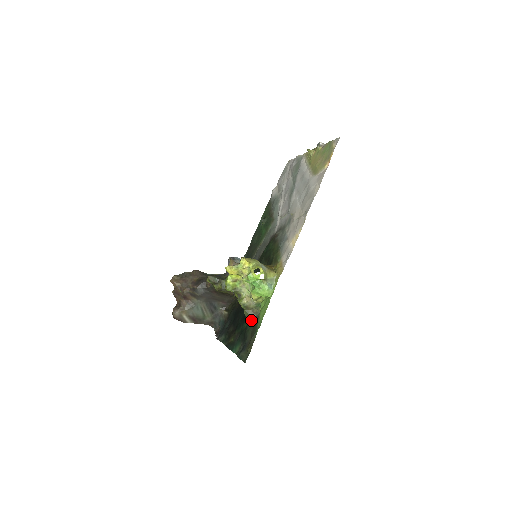
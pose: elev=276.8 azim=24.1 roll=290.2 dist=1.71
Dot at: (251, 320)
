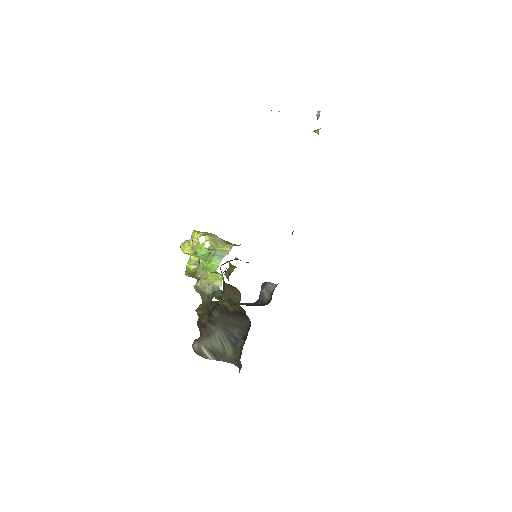
Dot at: (209, 310)
